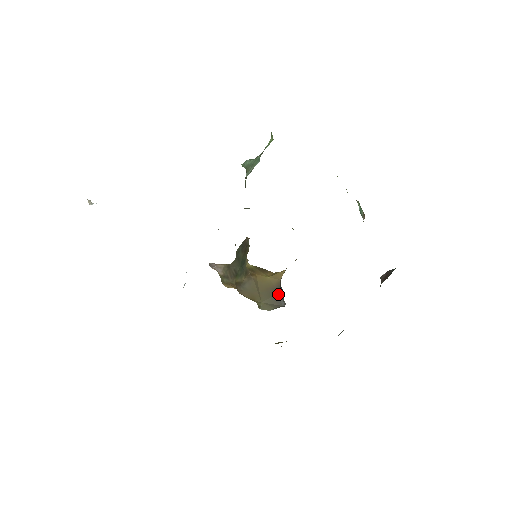
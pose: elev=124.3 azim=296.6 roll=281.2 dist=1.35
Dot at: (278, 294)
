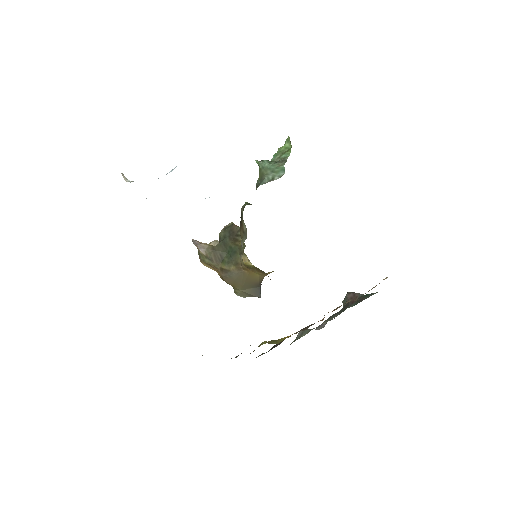
Dot at: (258, 287)
